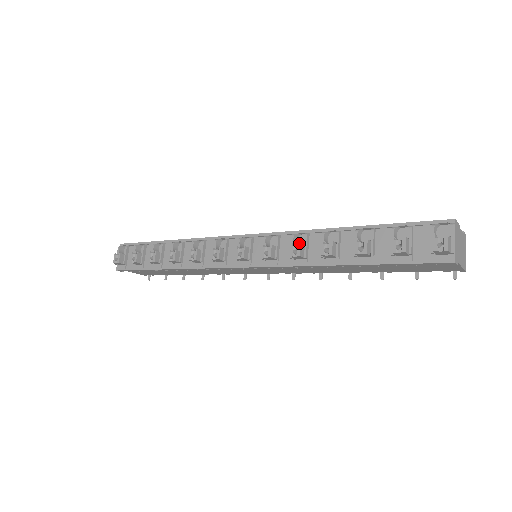
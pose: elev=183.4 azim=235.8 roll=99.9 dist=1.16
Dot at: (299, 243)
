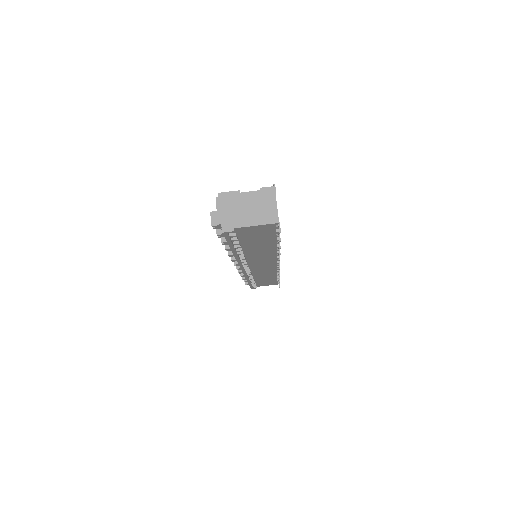
Dot at: occluded
